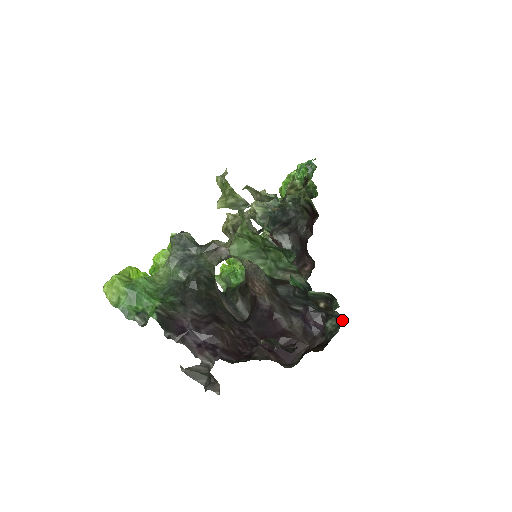
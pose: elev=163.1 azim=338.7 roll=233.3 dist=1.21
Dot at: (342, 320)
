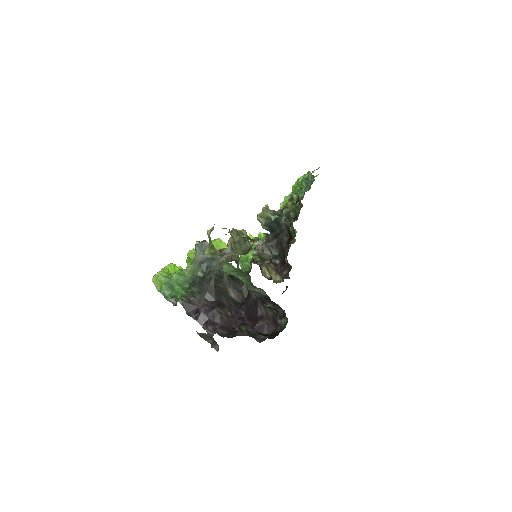
Dot at: occluded
